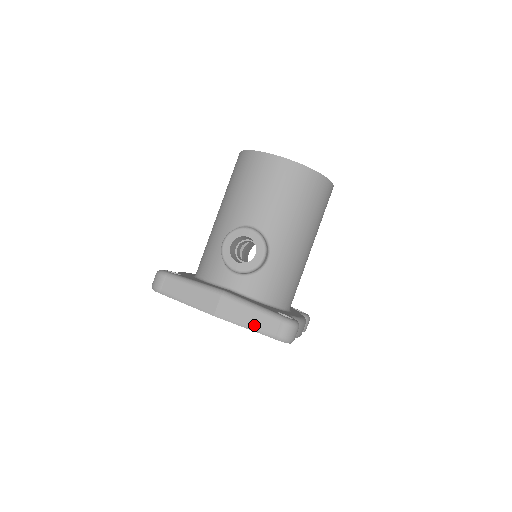
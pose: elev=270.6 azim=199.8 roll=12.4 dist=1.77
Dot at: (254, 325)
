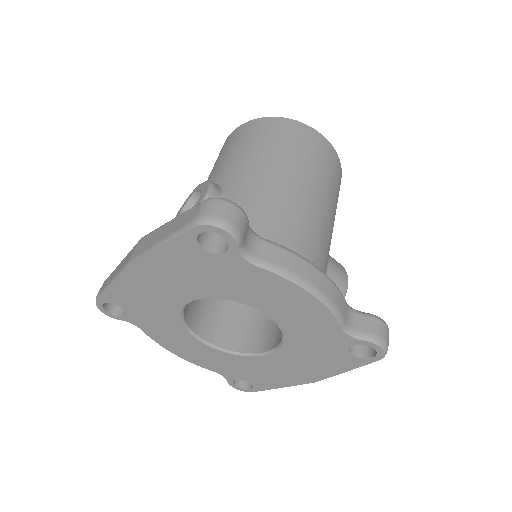
Dot at: (168, 234)
